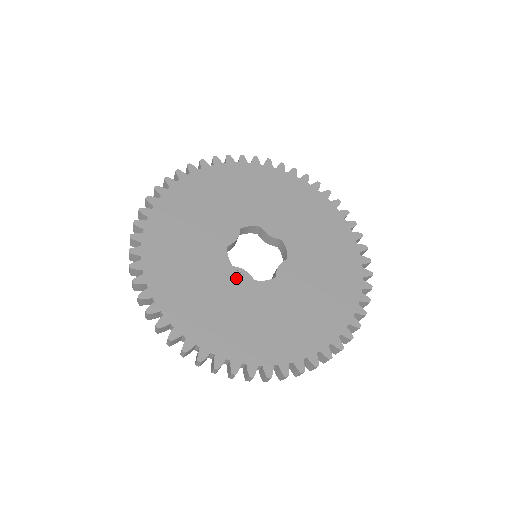
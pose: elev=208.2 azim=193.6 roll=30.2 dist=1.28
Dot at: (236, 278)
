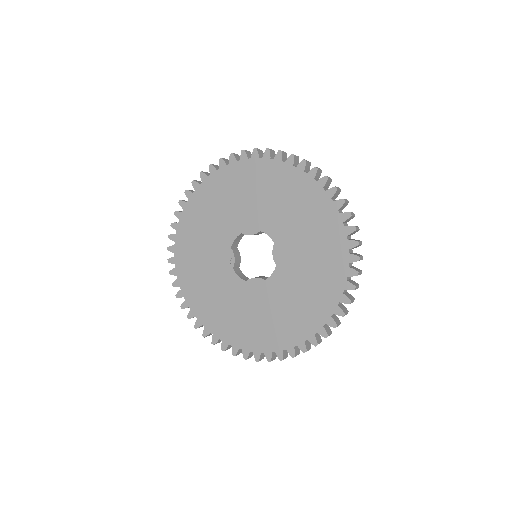
Dot at: (225, 256)
